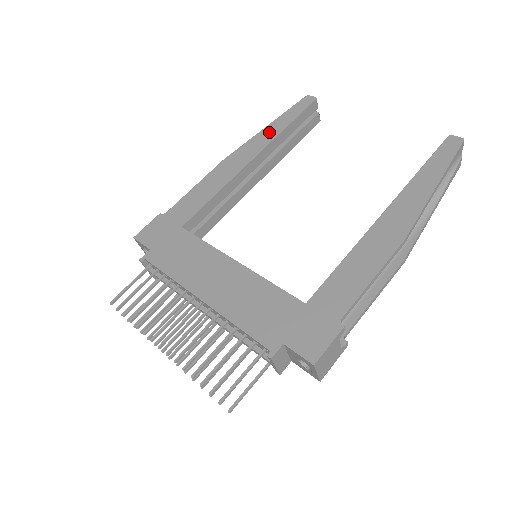
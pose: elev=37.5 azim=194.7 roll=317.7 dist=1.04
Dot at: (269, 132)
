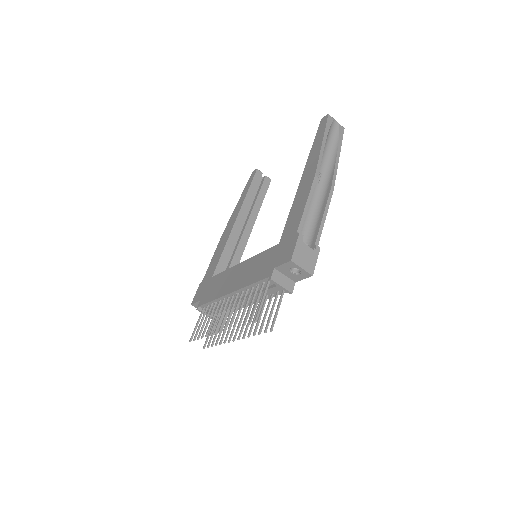
Dot at: (240, 202)
